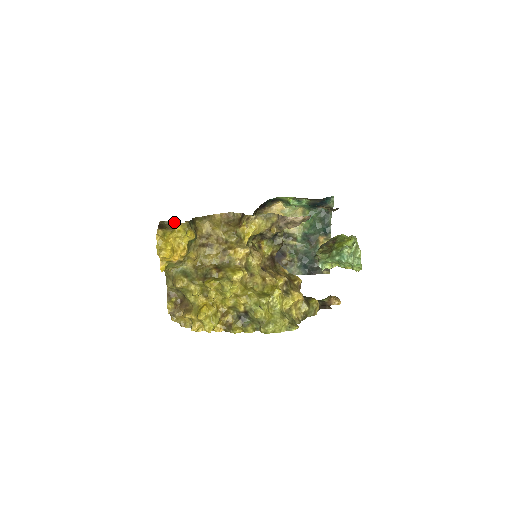
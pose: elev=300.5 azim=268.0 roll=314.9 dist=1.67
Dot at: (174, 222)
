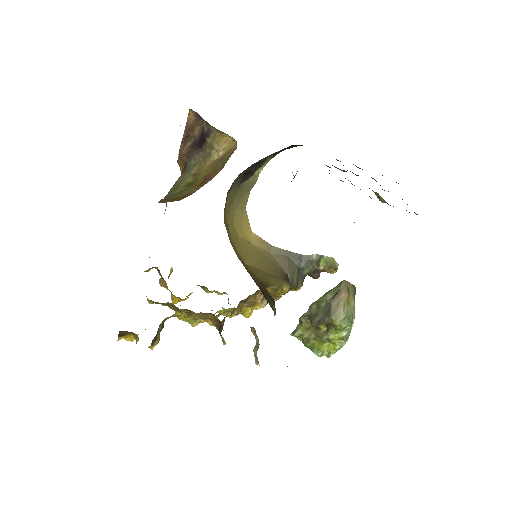
Dot at: (135, 335)
